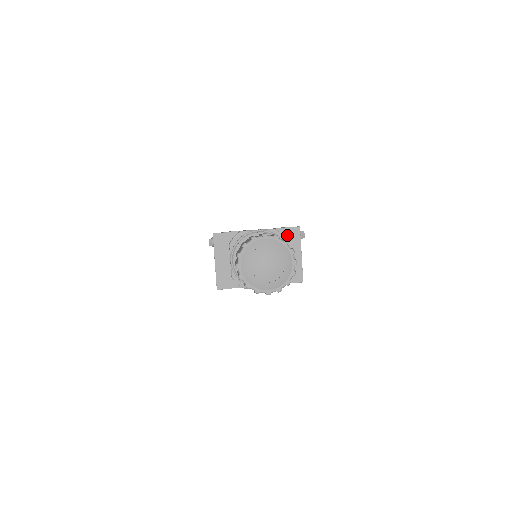
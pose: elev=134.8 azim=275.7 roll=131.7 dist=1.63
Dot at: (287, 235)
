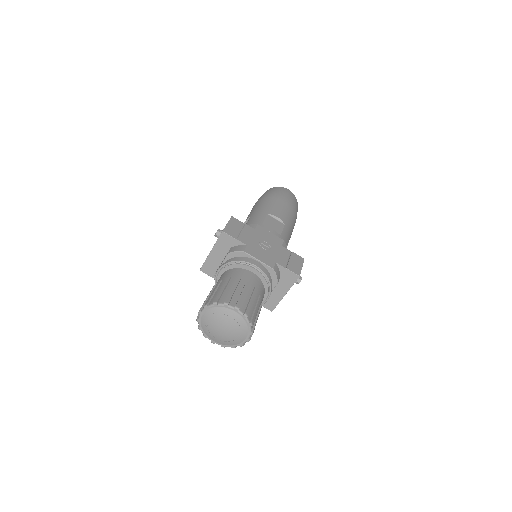
Dot at: (284, 275)
